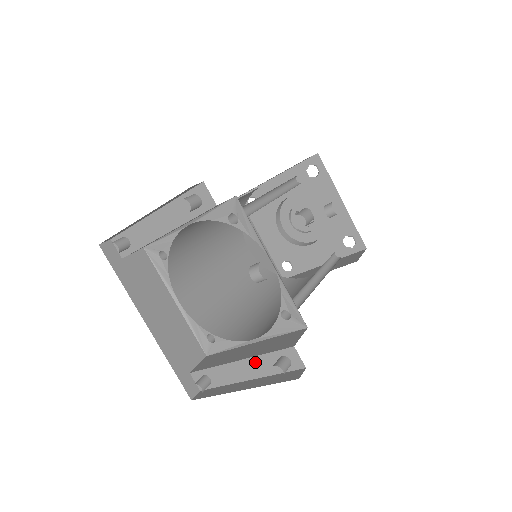
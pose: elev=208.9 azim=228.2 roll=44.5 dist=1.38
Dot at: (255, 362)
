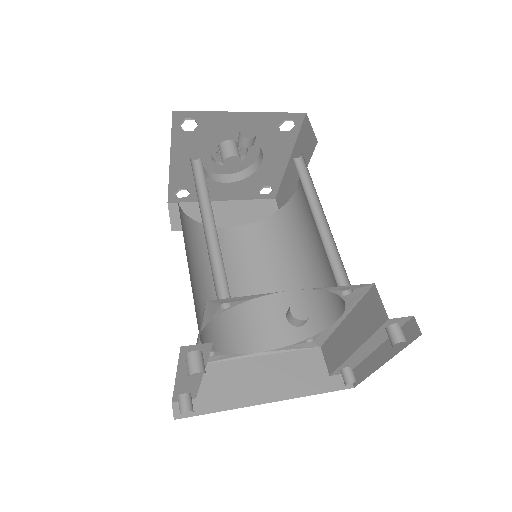
Dot at: (369, 342)
